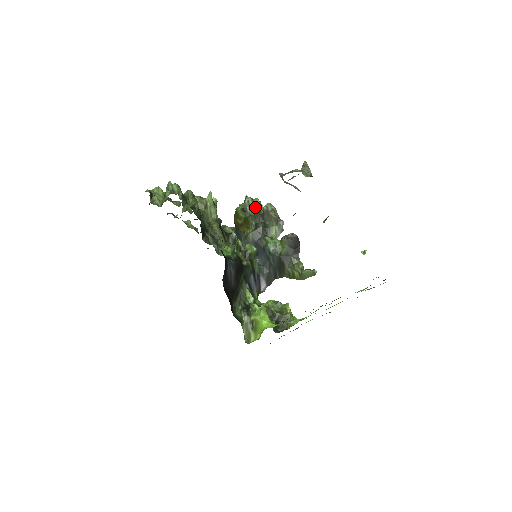
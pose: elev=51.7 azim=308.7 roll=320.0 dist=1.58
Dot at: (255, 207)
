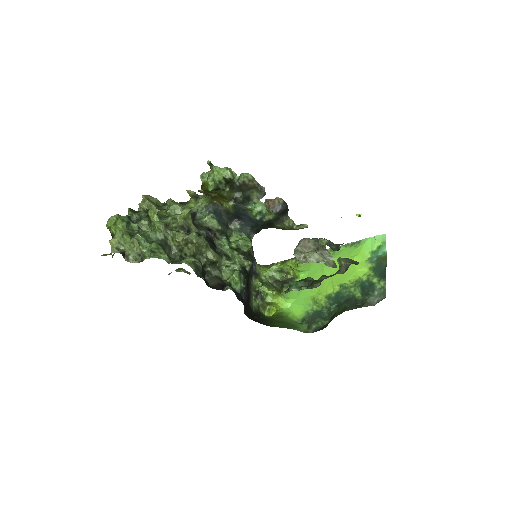
Dot at: (228, 182)
